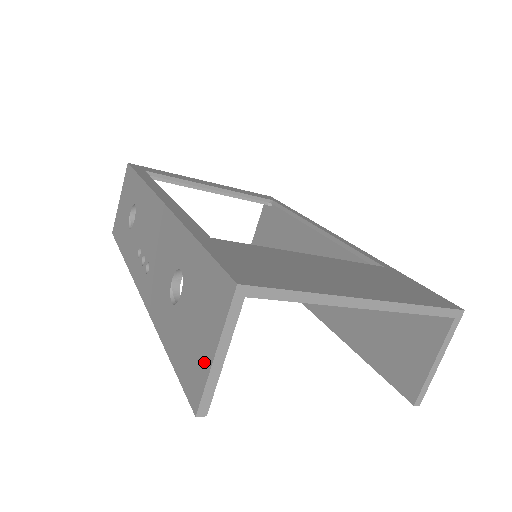
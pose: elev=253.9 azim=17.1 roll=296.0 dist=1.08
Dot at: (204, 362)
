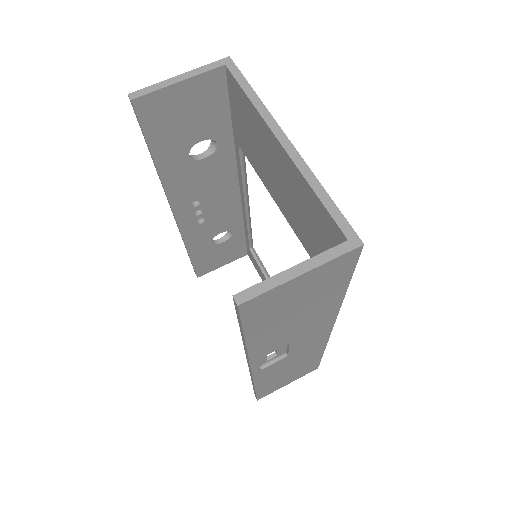
Dot at: occluded
